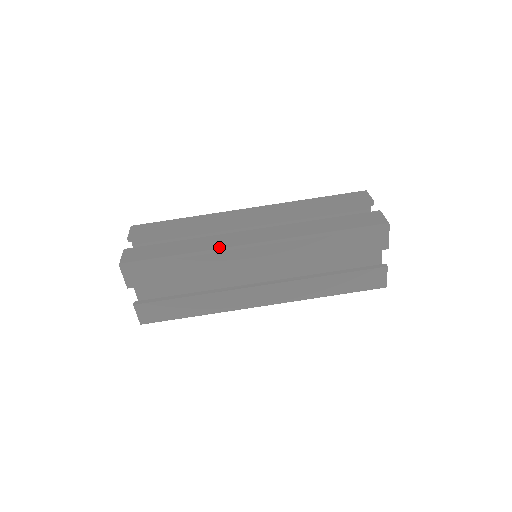
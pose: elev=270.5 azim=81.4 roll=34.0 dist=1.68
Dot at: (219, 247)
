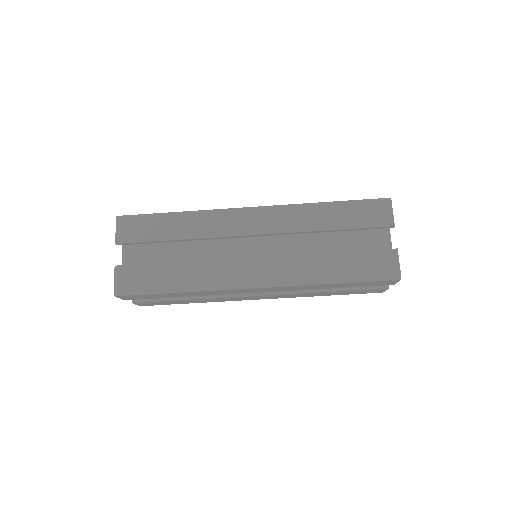
Dot at: (218, 285)
